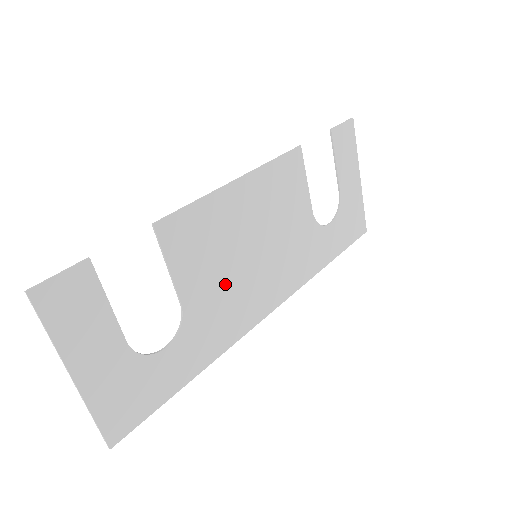
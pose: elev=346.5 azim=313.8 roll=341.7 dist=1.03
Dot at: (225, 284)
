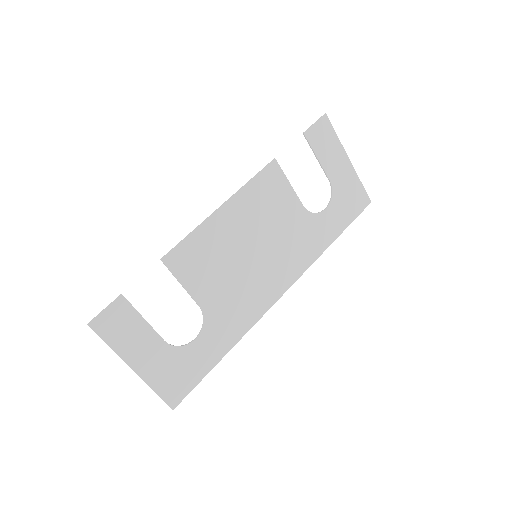
Dot at: (233, 284)
